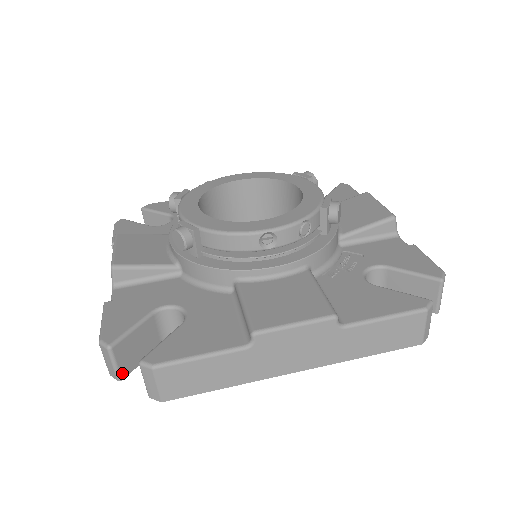
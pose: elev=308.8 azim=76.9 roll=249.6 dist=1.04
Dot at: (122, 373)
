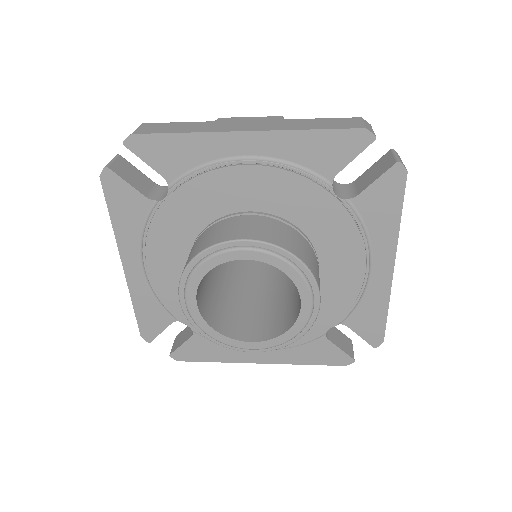
Dot at: (111, 166)
